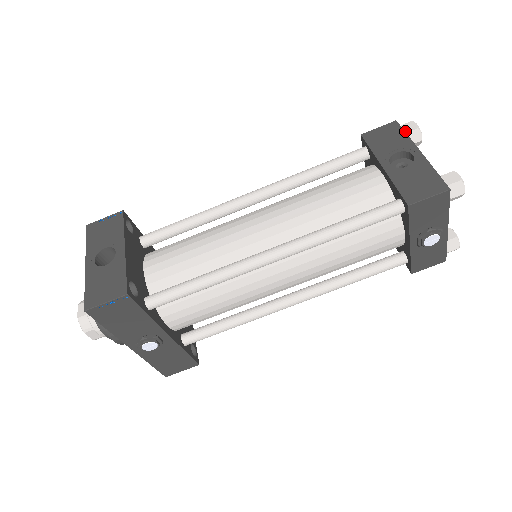
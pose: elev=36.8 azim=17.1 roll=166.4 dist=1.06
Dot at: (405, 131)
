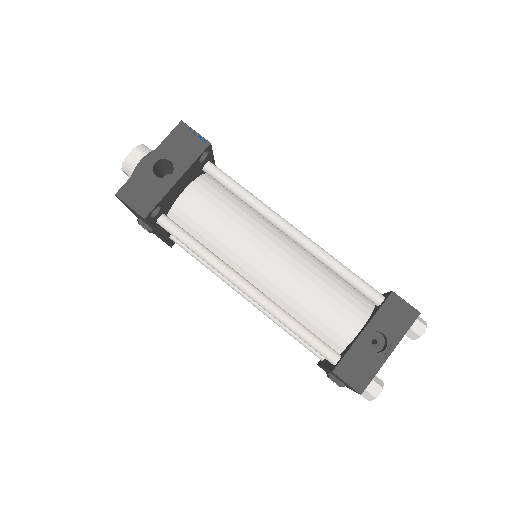
Dot at: (412, 327)
